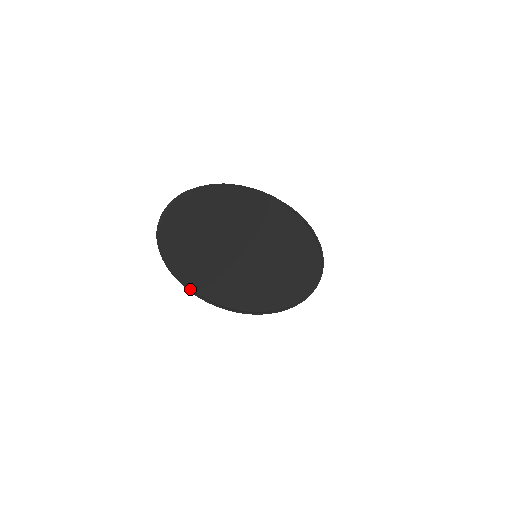
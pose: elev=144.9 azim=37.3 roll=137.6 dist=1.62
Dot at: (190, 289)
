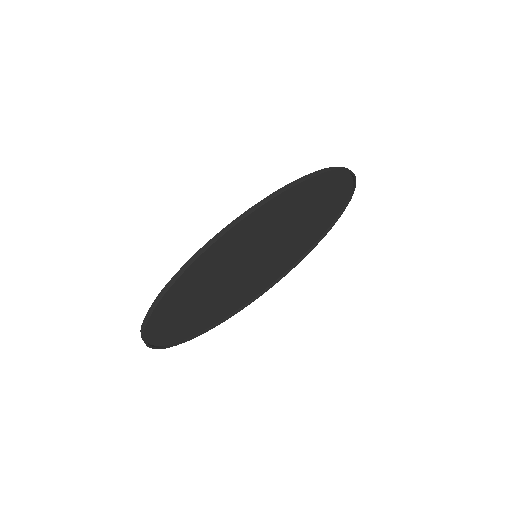
Dot at: (224, 320)
